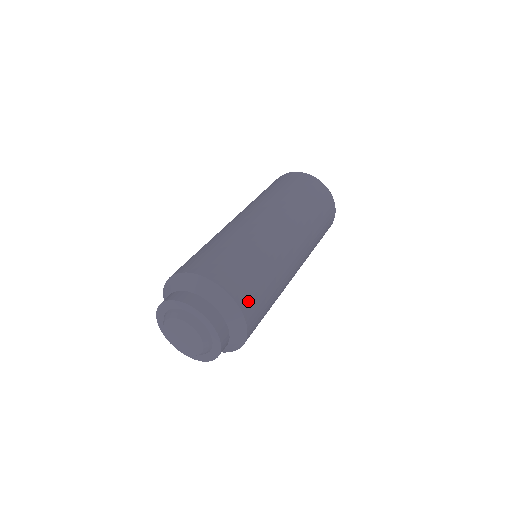
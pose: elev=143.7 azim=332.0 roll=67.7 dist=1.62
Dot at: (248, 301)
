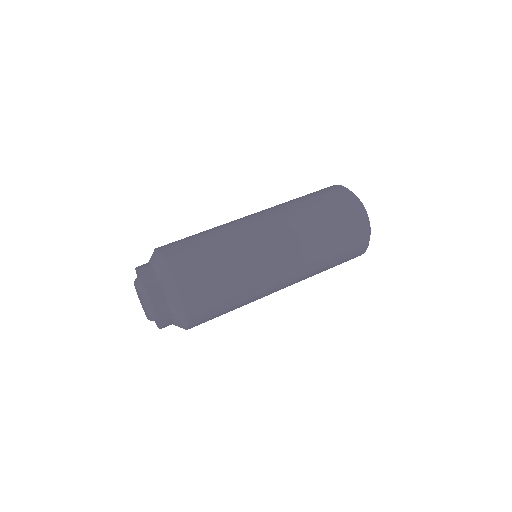
Dot at: (199, 312)
